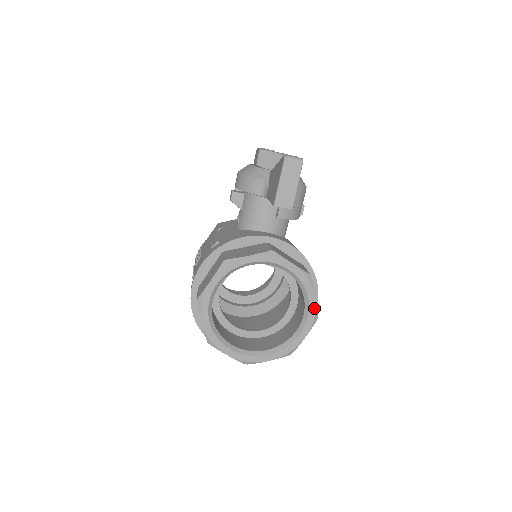
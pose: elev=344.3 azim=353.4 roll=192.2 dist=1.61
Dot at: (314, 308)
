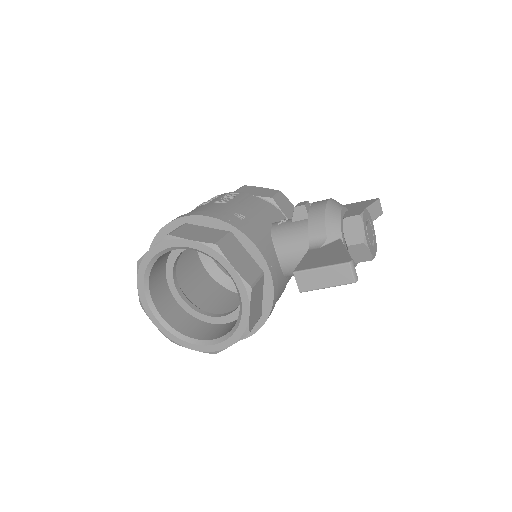
Dot at: (222, 348)
